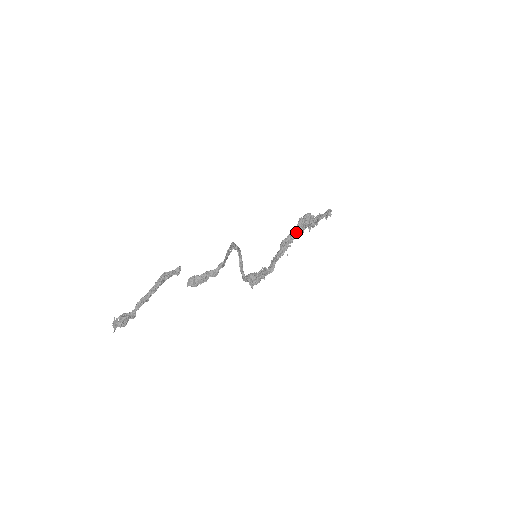
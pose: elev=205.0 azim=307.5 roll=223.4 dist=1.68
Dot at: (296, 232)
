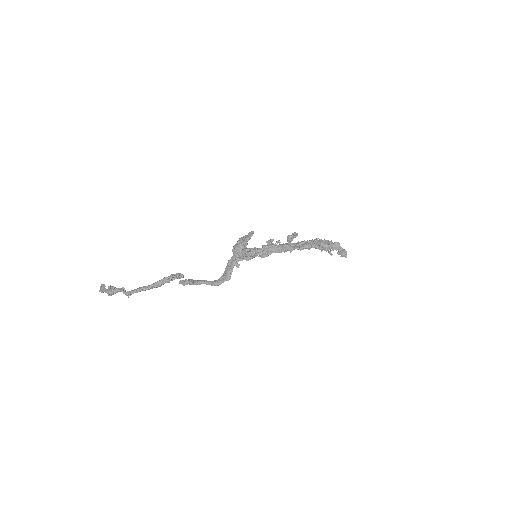
Dot at: (306, 248)
